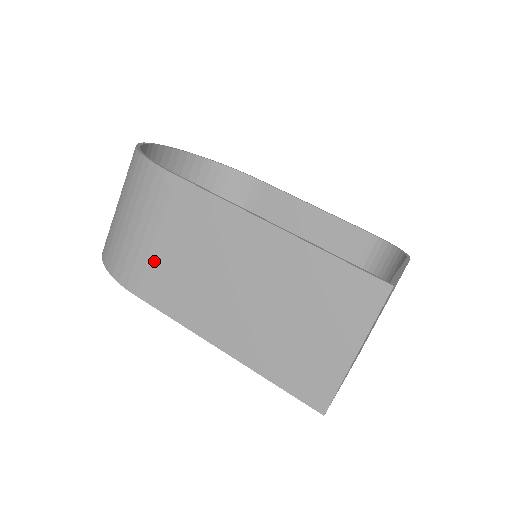
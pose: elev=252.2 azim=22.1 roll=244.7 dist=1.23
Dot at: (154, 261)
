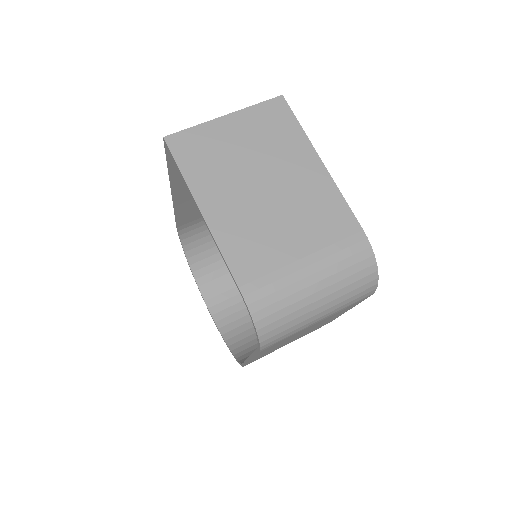
Dot at: occluded
